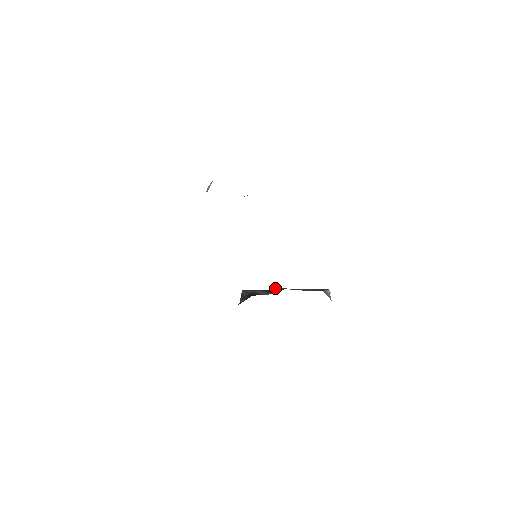
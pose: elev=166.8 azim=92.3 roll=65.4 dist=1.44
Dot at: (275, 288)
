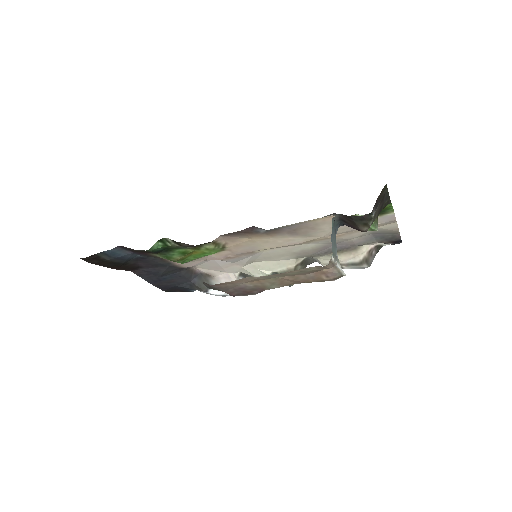
Dot at: occluded
